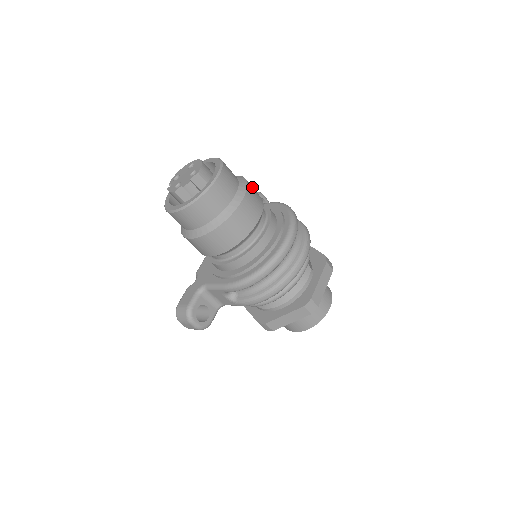
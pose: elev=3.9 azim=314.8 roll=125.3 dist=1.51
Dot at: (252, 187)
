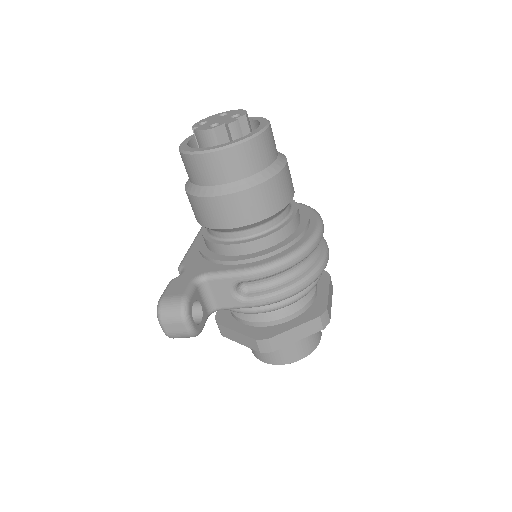
Dot at: occluded
